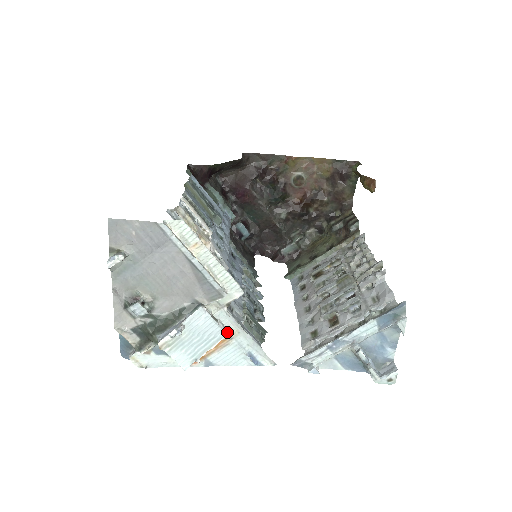
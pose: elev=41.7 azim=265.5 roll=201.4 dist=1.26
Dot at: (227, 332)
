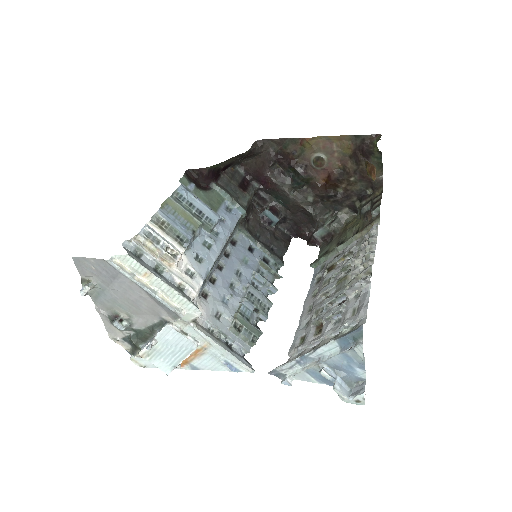
Dot at: (199, 344)
